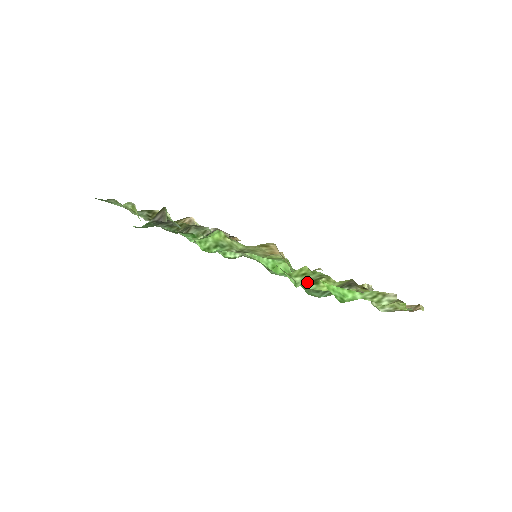
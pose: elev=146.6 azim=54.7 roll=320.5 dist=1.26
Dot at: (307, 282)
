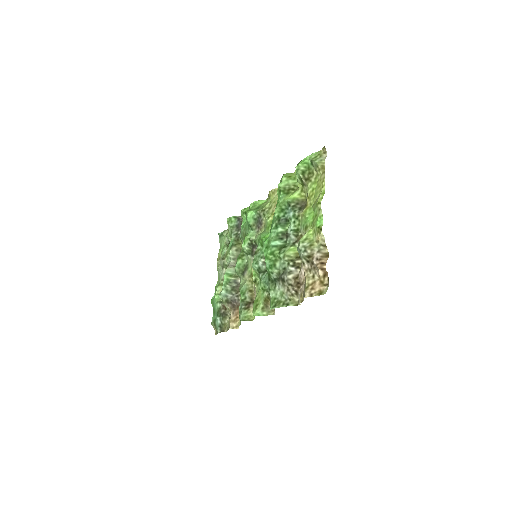
Dot at: (285, 188)
